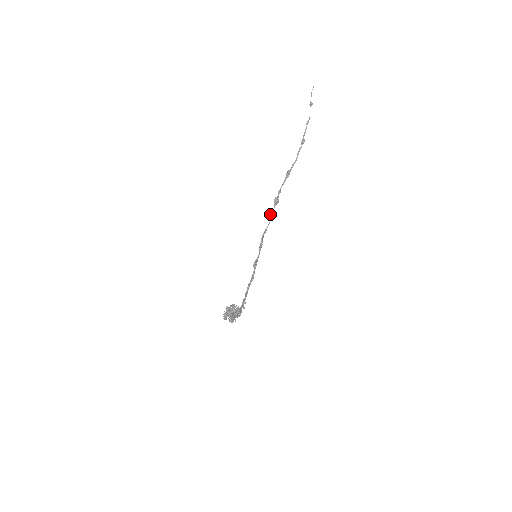
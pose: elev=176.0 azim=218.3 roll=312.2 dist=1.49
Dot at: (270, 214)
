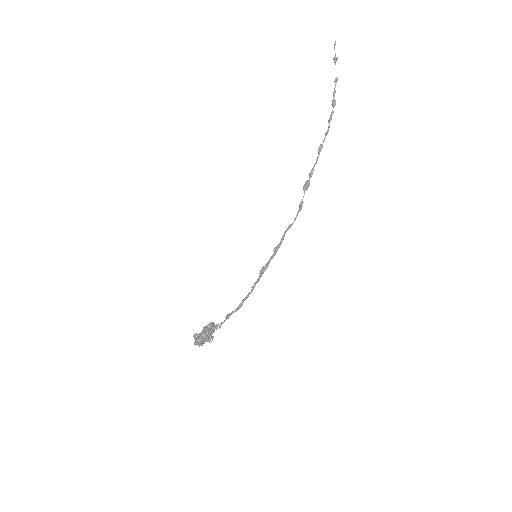
Dot at: (299, 204)
